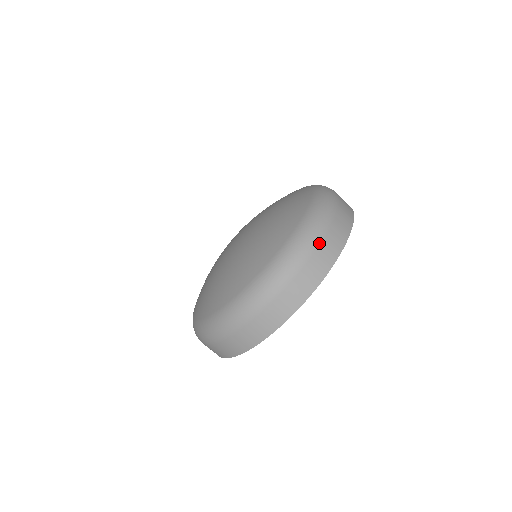
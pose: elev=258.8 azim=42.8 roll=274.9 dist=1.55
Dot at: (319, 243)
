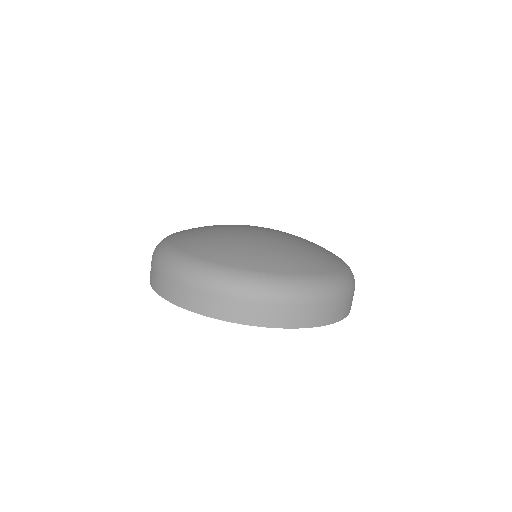
Dot at: (321, 303)
